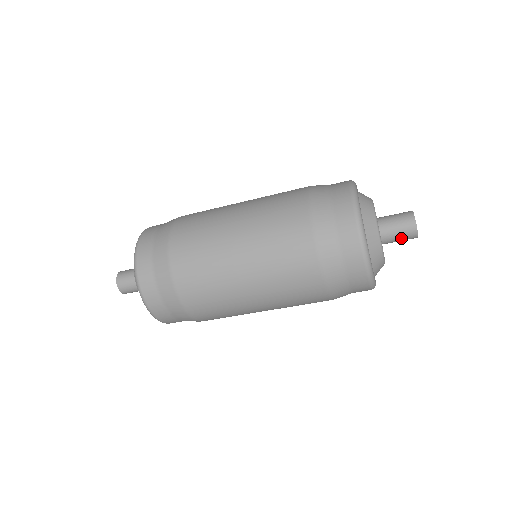
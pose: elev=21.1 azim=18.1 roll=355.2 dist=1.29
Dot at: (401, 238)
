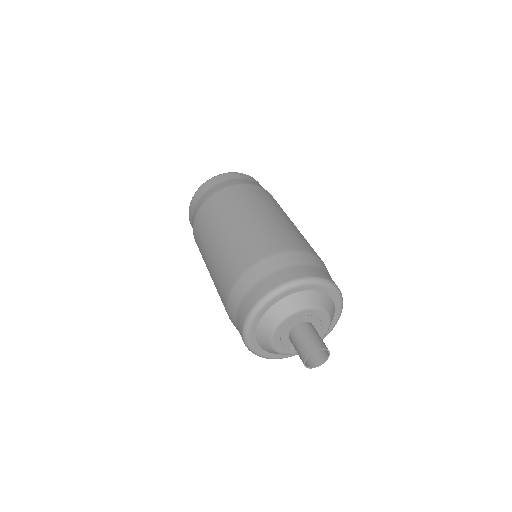
Dot at: occluded
